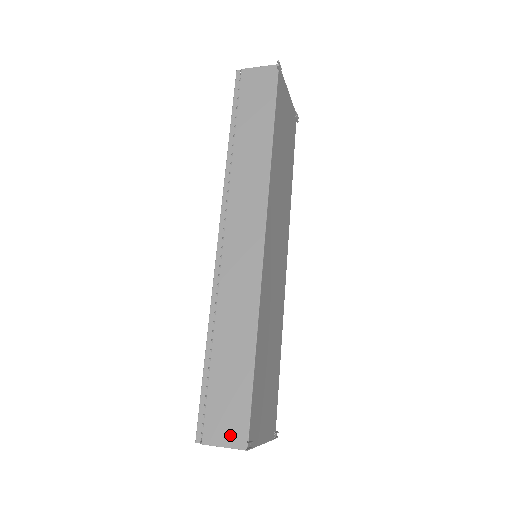
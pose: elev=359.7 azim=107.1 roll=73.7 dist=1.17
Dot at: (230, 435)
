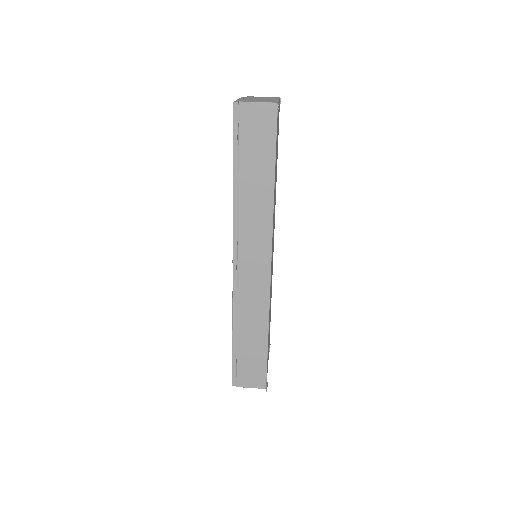
Dot at: (254, 382)
